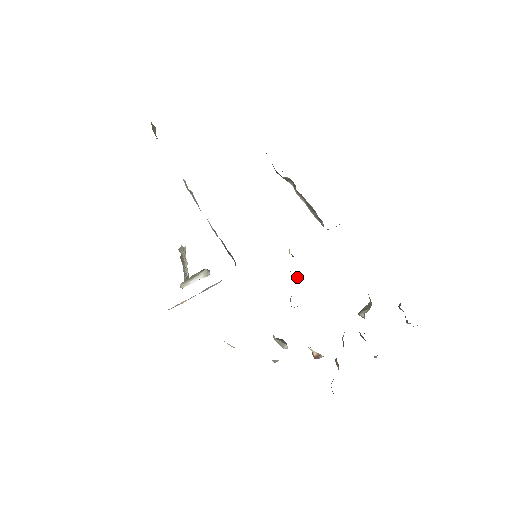
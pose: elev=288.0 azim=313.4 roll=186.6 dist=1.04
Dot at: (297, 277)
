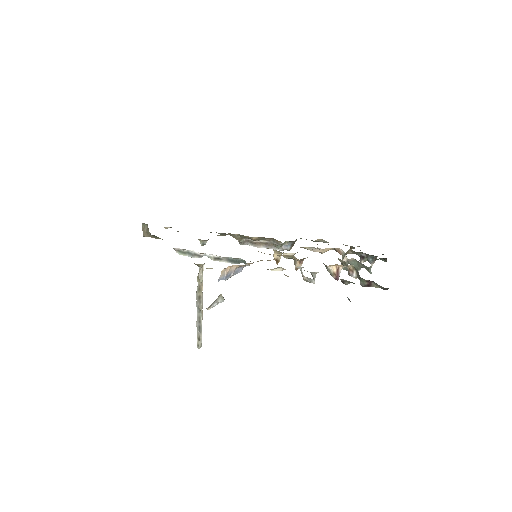
Dot at: (290, 254)
